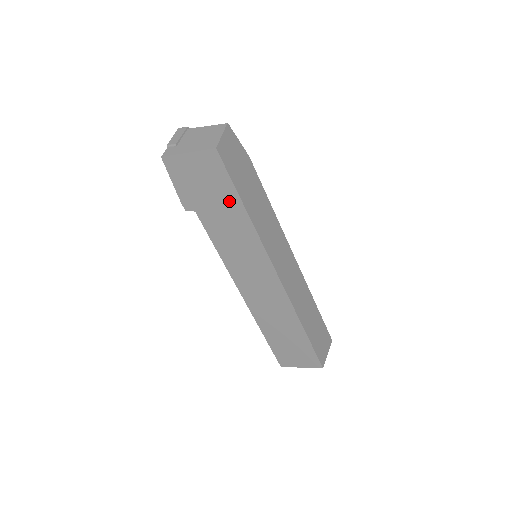
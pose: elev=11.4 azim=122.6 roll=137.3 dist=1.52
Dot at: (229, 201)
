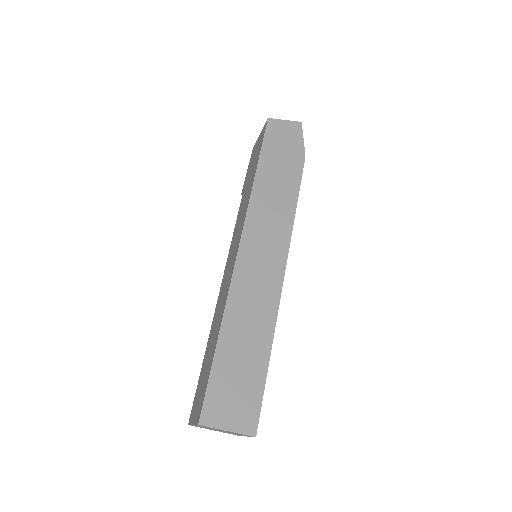
Dot at: occluded
